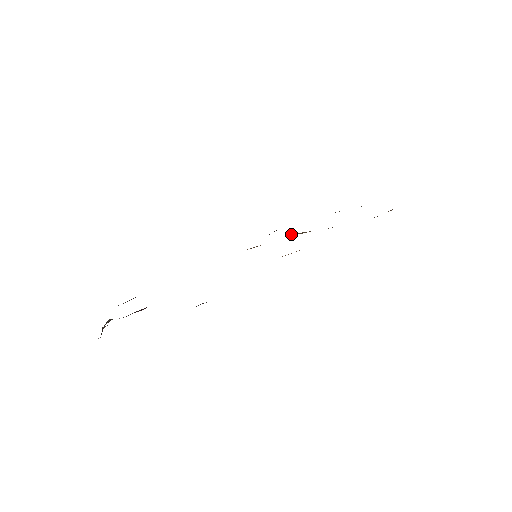
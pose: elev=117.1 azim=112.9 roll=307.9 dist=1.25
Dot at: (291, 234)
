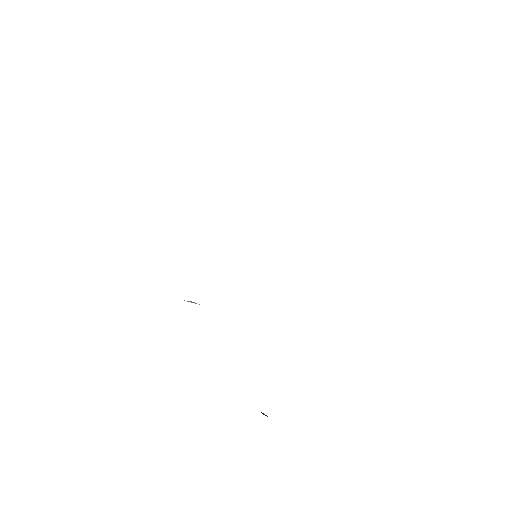
Dot at: occluded
